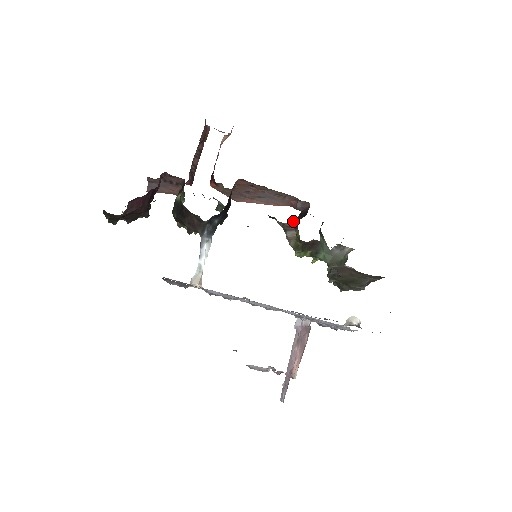
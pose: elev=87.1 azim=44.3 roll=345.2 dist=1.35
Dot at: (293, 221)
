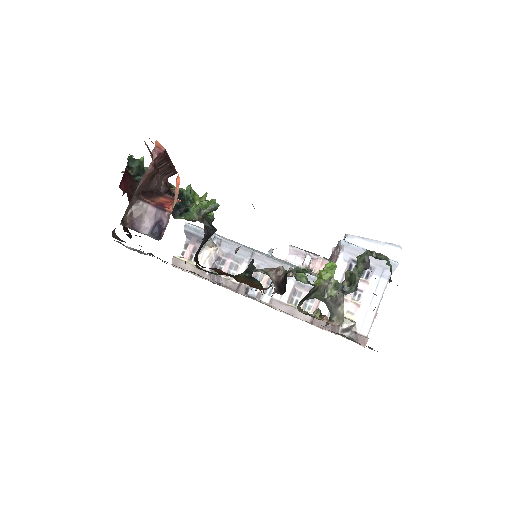
Dot at: (274, 281)
